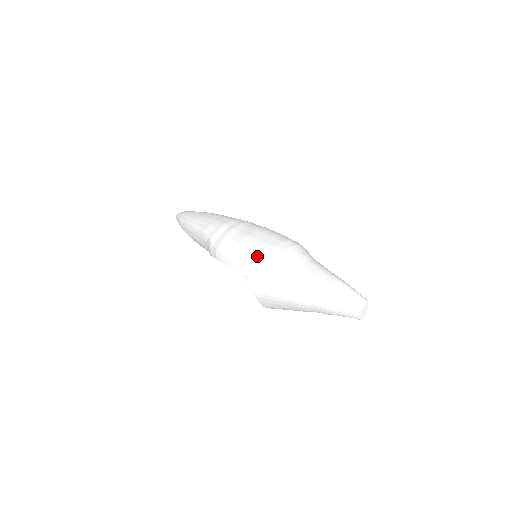
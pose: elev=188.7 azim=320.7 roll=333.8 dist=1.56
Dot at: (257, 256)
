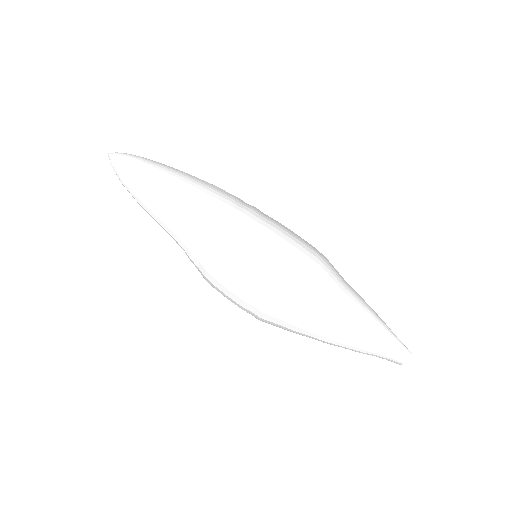
Dot at: (267, 305)
